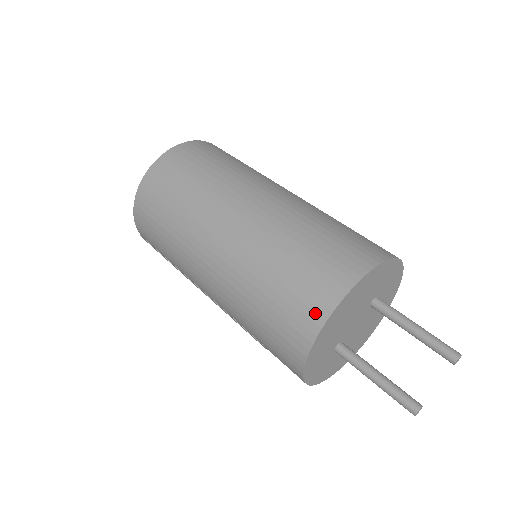
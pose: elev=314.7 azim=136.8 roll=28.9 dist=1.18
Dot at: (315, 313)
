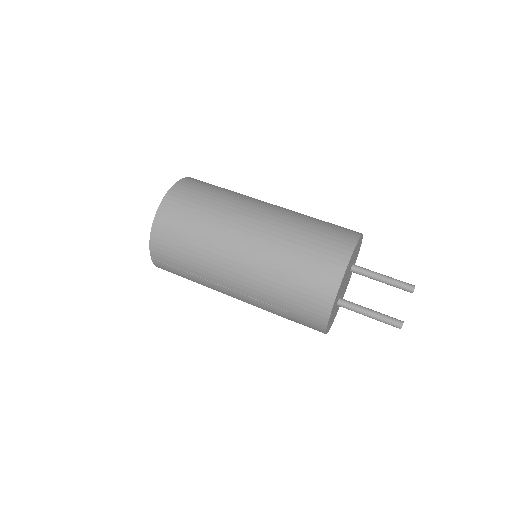
Dot at: (335, 272)
